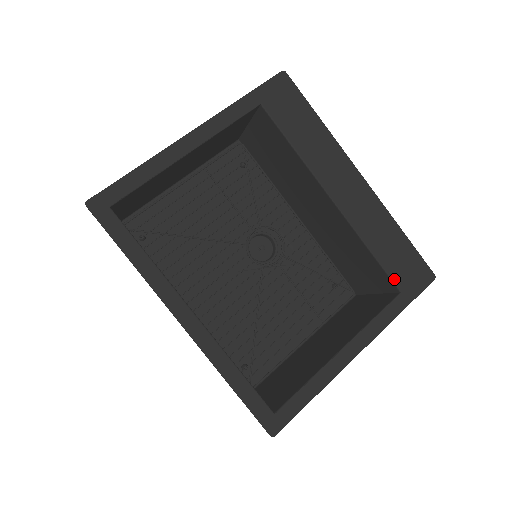
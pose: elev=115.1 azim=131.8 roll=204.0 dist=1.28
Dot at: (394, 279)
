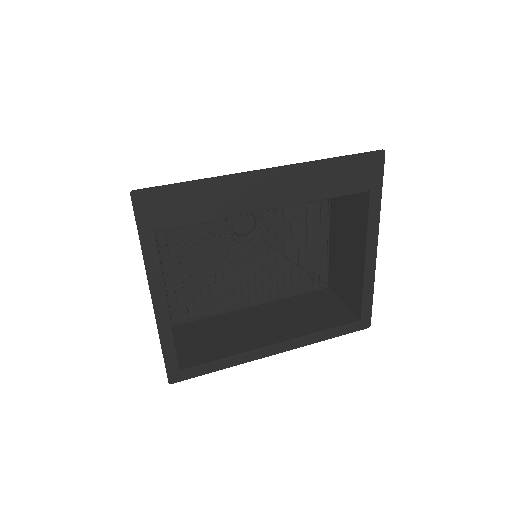
Dot at: (358, 191)
